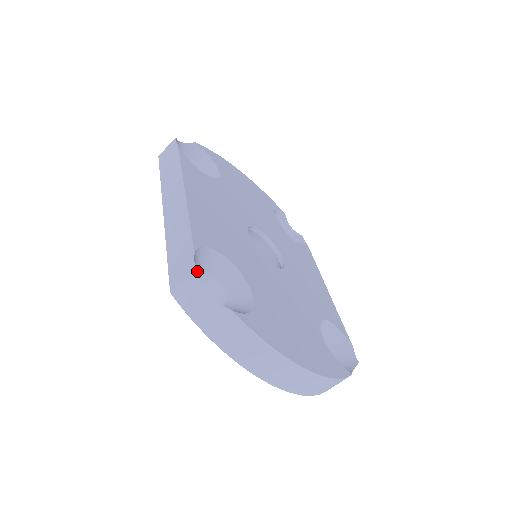
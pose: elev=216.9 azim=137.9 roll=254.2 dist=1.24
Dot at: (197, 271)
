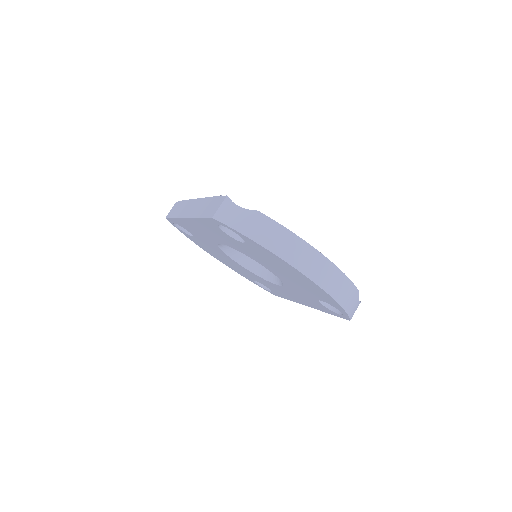
Dot at: occluded
